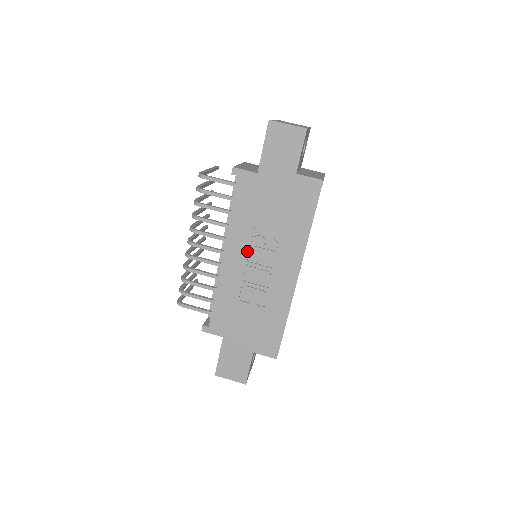
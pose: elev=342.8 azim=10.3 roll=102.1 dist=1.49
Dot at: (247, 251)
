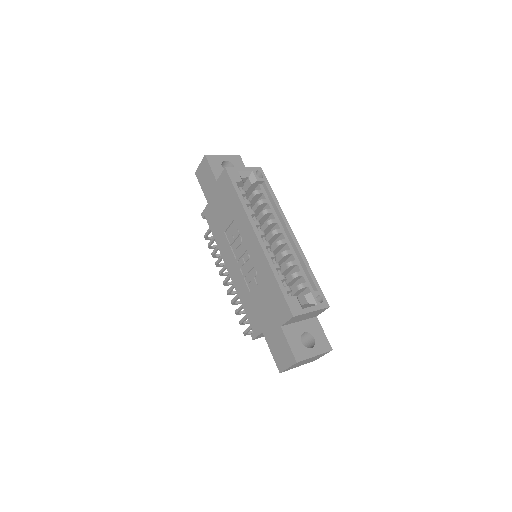
Dot at: (232, 253)
